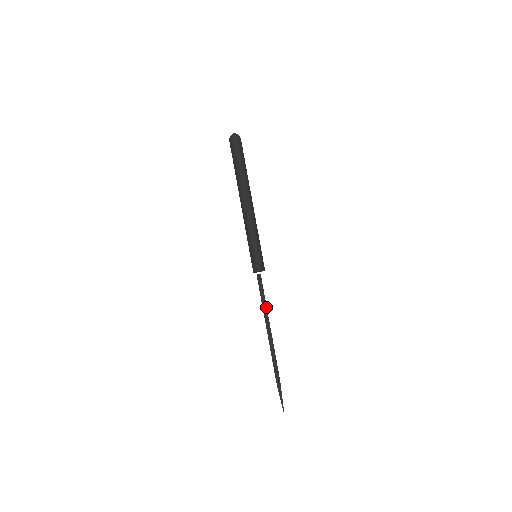
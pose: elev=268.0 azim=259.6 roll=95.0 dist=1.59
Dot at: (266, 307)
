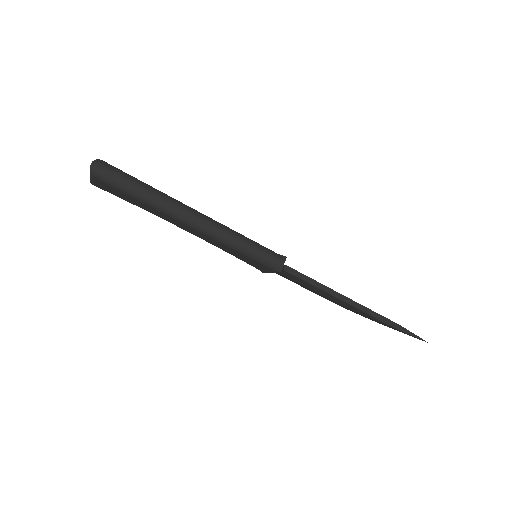
Dot at: (323, 286)
